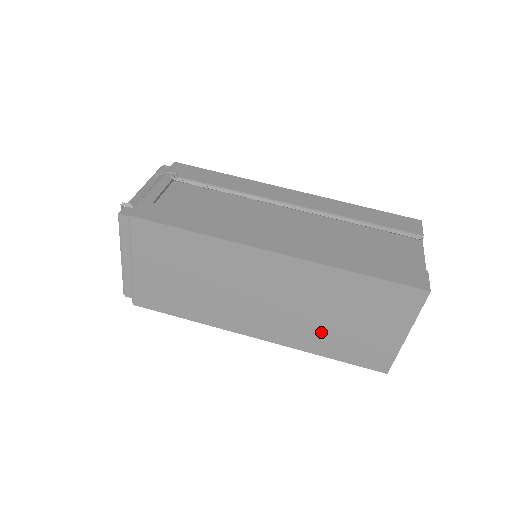
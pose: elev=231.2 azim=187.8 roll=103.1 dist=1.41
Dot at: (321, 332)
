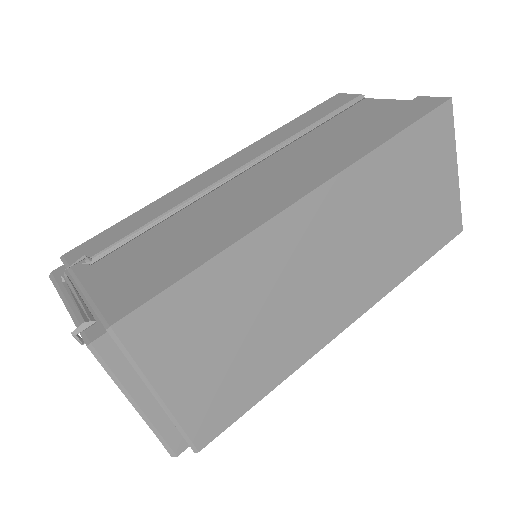
Dot at: (396, 247)
